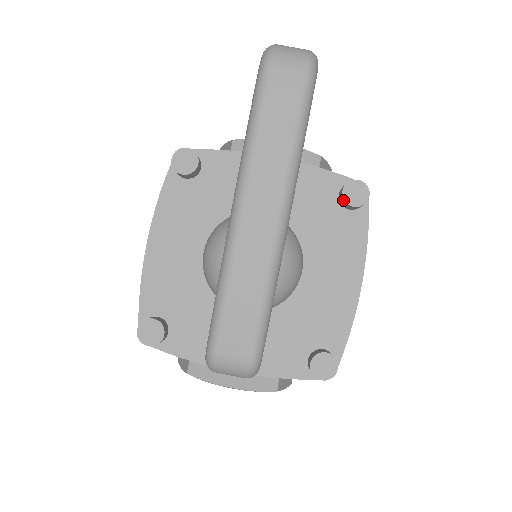
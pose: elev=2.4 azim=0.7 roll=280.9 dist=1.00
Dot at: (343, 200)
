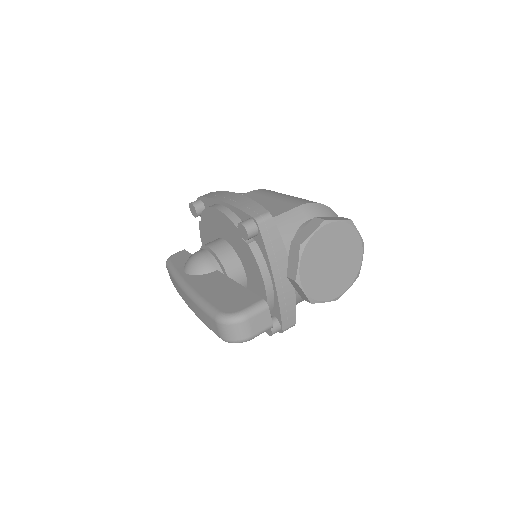
Dot at: occluded
